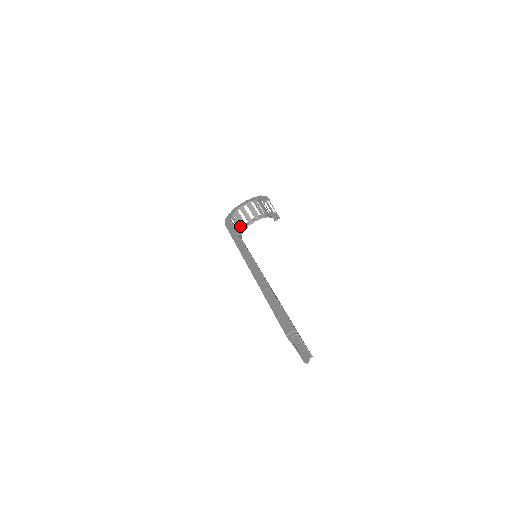
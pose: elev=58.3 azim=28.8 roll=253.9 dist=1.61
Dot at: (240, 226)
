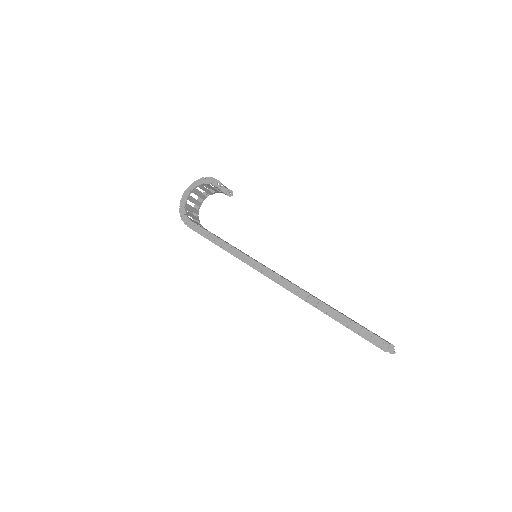
Dot at: (191, 213)
